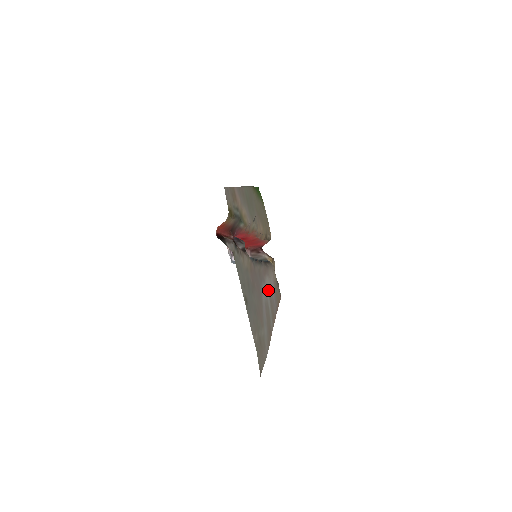
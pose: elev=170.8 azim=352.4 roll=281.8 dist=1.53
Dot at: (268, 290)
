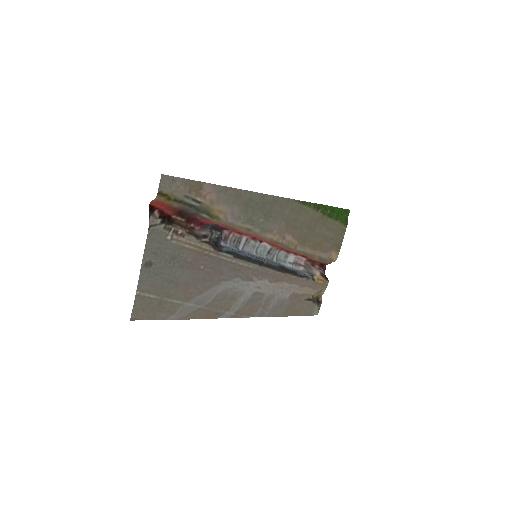
Dot at: (256, 290)
